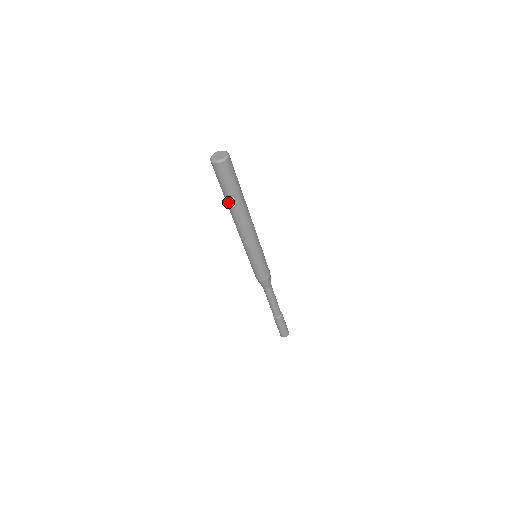
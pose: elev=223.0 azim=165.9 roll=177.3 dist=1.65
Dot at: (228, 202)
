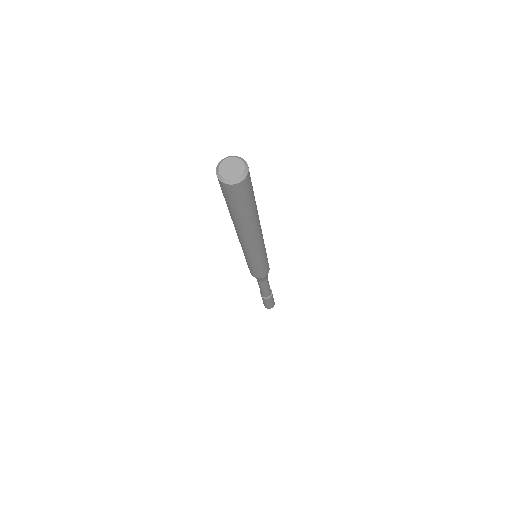
Dot at: (247, 221)
